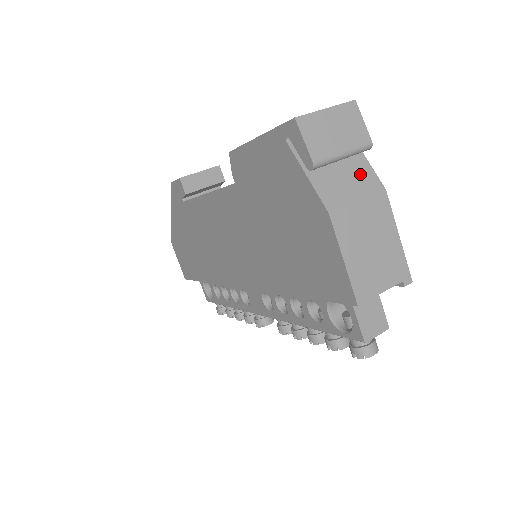
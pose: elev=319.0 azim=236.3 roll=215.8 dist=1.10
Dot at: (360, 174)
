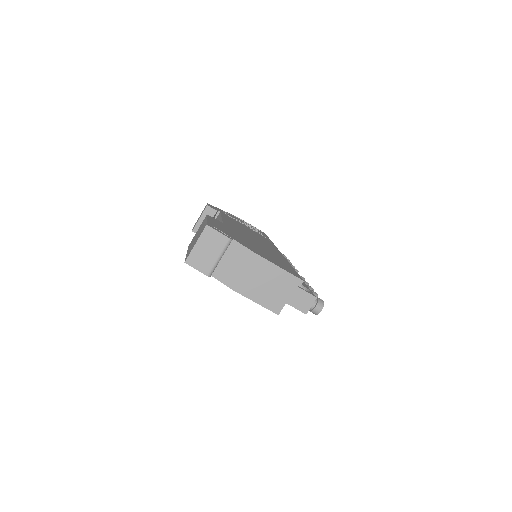
Dot at: (237, 254)
